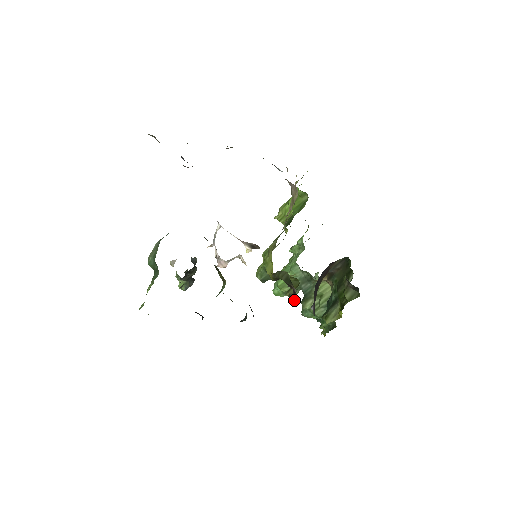
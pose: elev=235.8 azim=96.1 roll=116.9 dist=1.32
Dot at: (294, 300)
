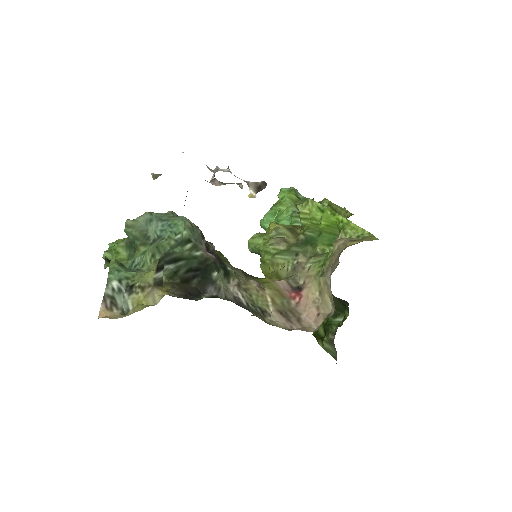
Dot at: occluded
